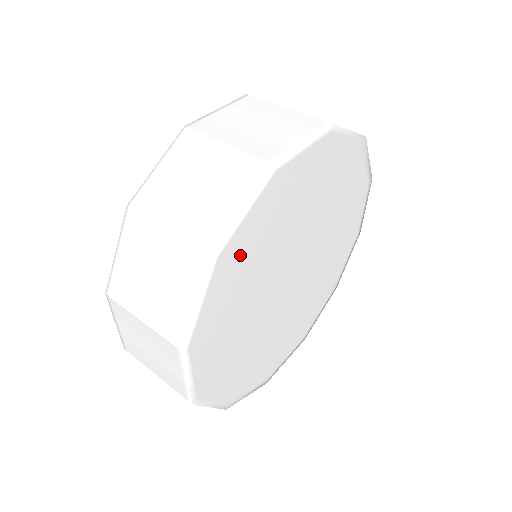
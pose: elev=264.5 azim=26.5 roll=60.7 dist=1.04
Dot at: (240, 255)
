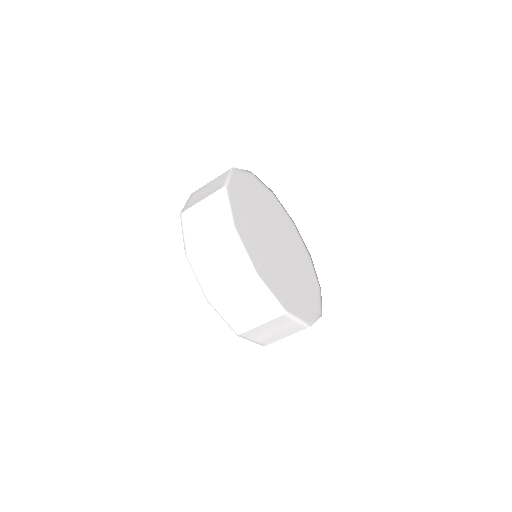
Dot at: (243, 227)
